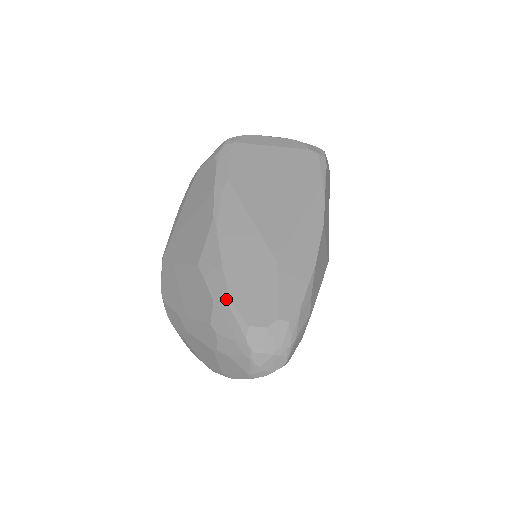
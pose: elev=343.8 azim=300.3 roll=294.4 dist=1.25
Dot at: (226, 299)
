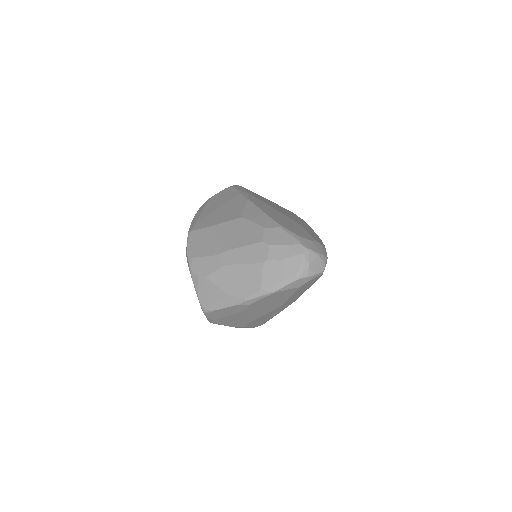
Dot at: (276, 225)
